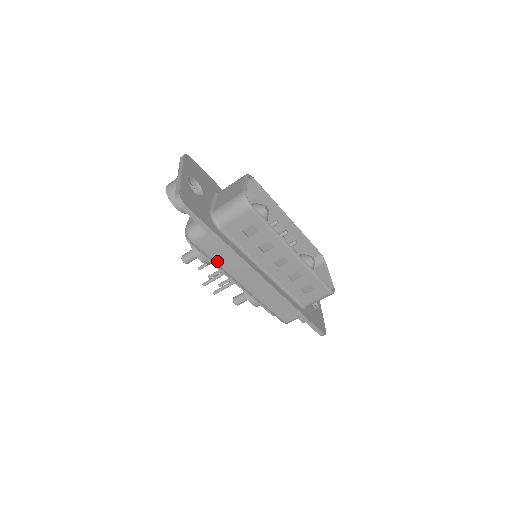
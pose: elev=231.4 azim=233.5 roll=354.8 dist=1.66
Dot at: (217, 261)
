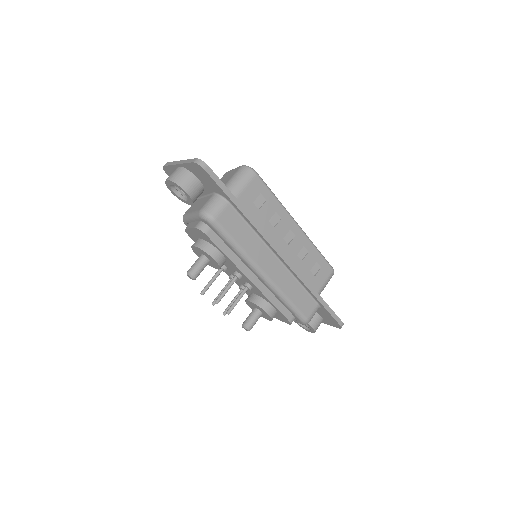
Dot at: (238, 242)
